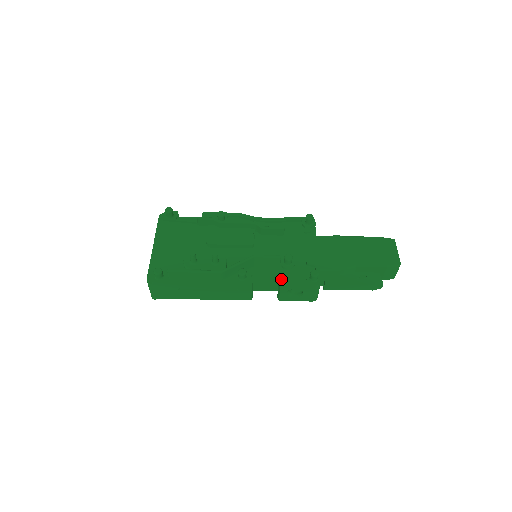
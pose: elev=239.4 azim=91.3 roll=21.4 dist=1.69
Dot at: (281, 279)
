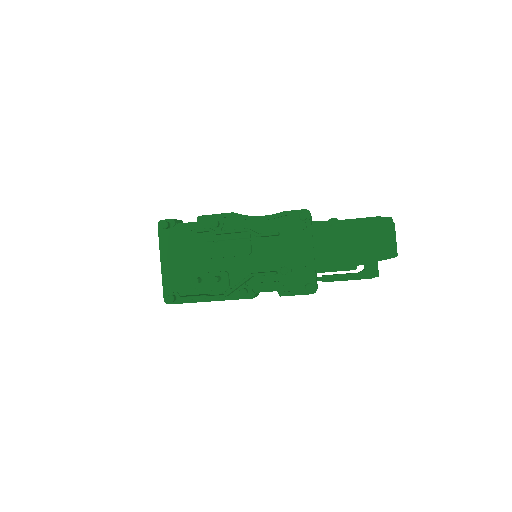
Dot at: (279, 290)
